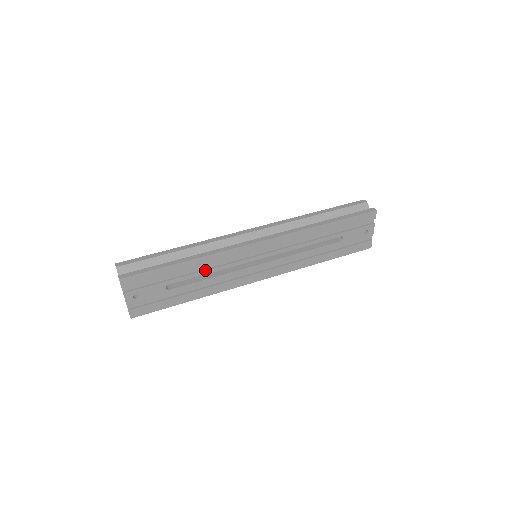
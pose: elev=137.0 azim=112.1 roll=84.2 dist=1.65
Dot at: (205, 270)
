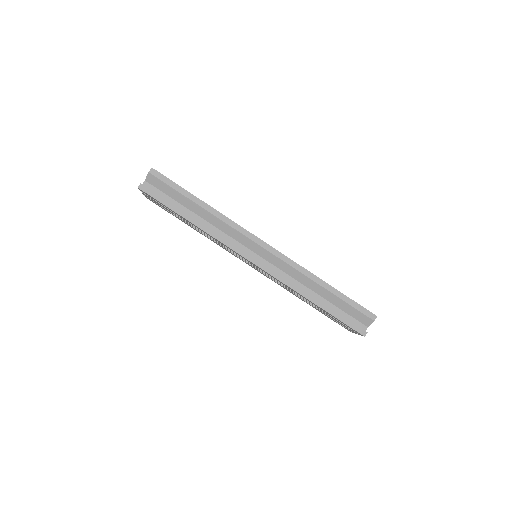
Dot at: (205, 233)
